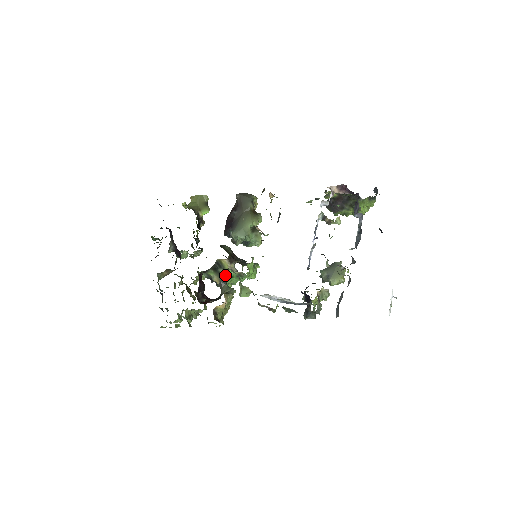
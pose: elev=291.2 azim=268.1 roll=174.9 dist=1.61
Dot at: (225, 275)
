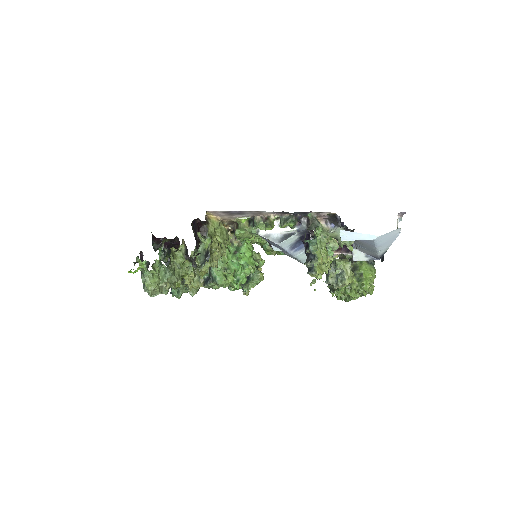
Dot at: occluded
